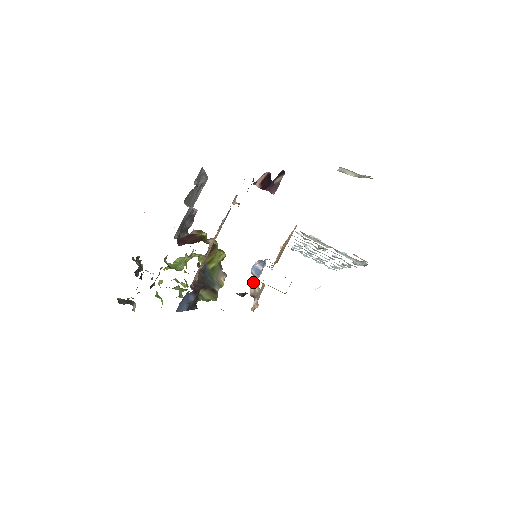
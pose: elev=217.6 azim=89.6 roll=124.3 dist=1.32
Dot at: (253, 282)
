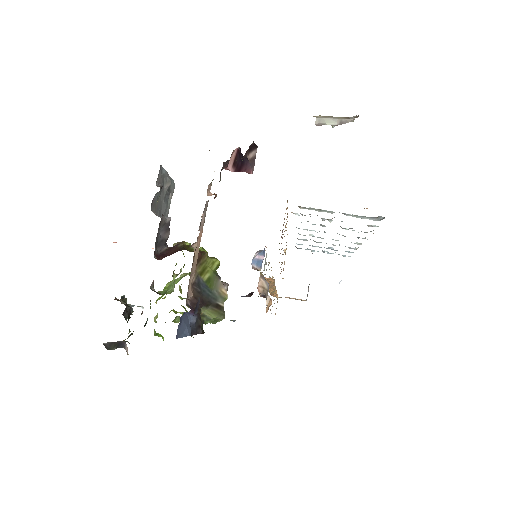
Dot at: (259, 279)
